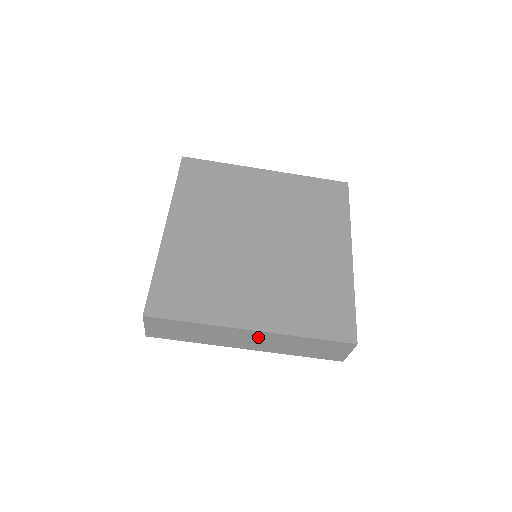
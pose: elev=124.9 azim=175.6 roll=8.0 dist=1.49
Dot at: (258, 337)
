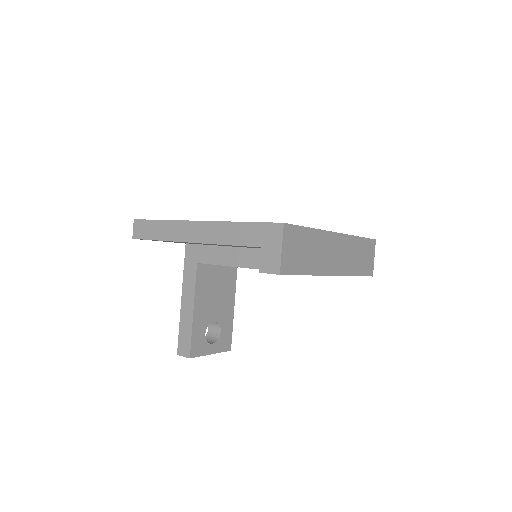
Dot at: (340, 246)
